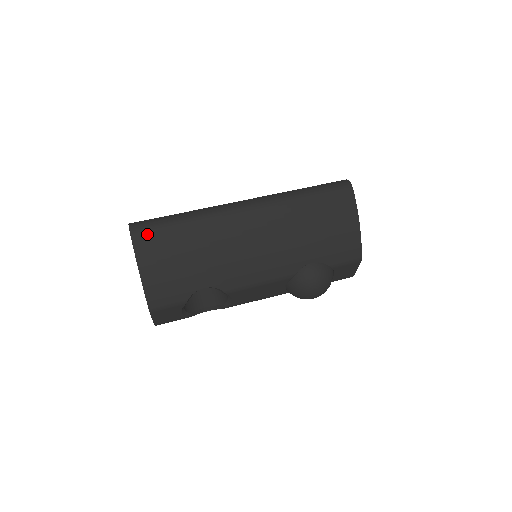
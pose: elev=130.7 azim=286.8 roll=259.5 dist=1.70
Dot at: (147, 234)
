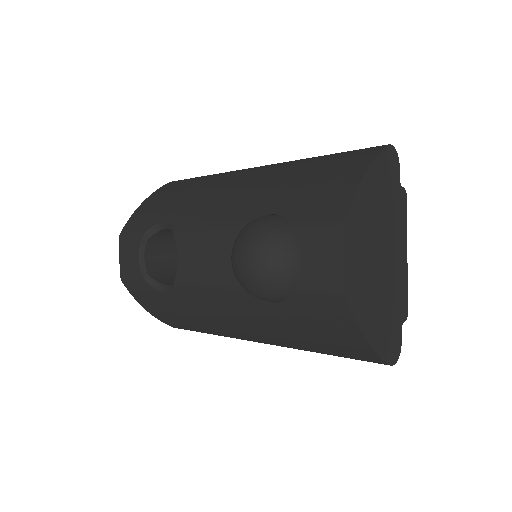
Dot at: (177, 182)
